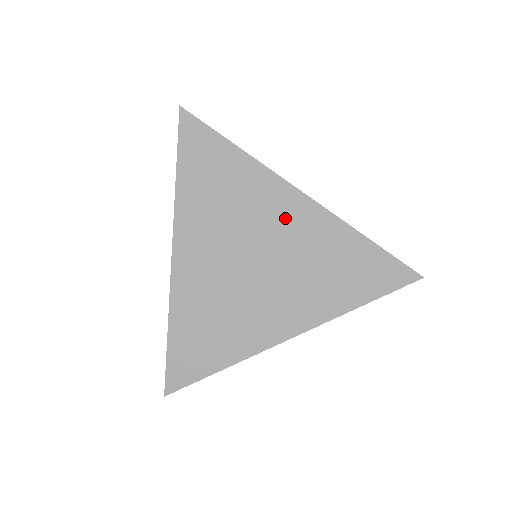
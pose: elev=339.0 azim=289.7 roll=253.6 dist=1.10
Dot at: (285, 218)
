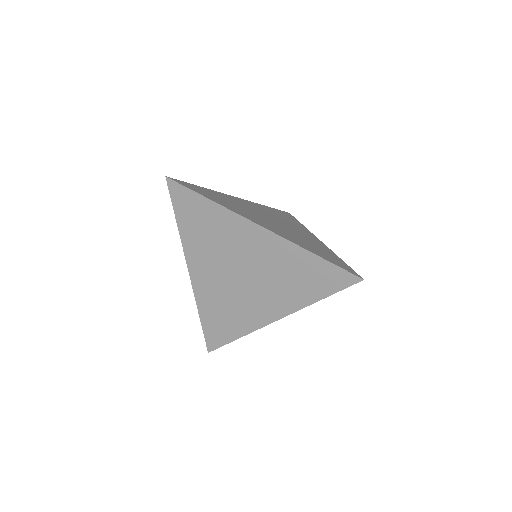
Dot at: (252, 244)
